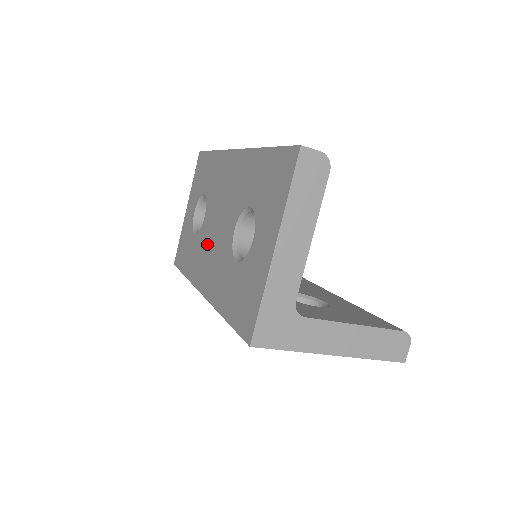
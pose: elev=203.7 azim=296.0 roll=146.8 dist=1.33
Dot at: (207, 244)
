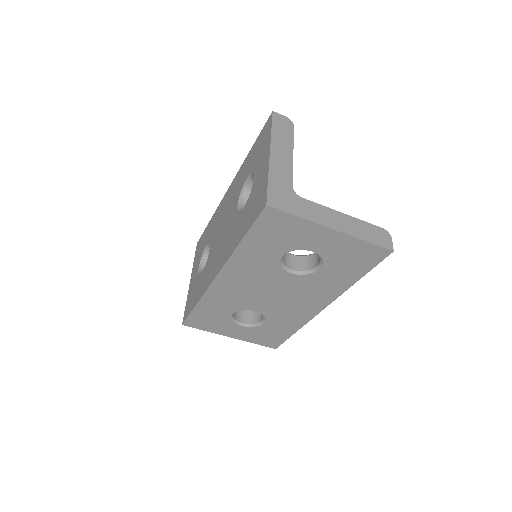
Dot at: (215, 252)
